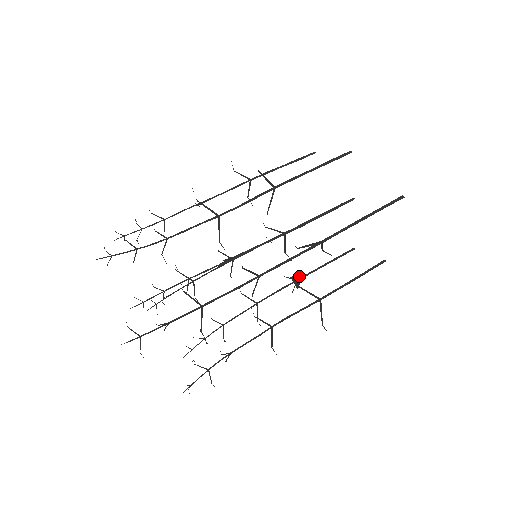
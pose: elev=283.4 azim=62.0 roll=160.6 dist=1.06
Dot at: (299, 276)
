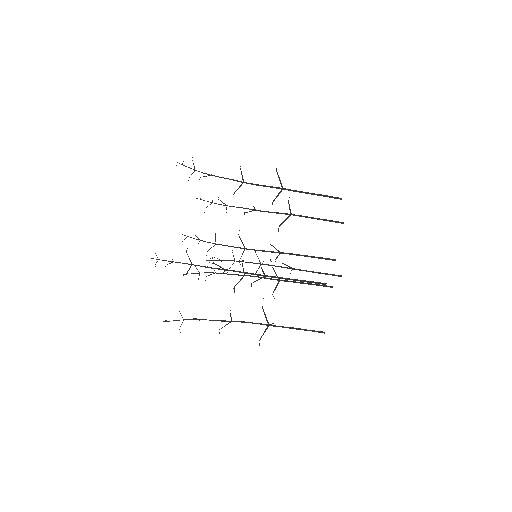
Dot at: (272, 323)
